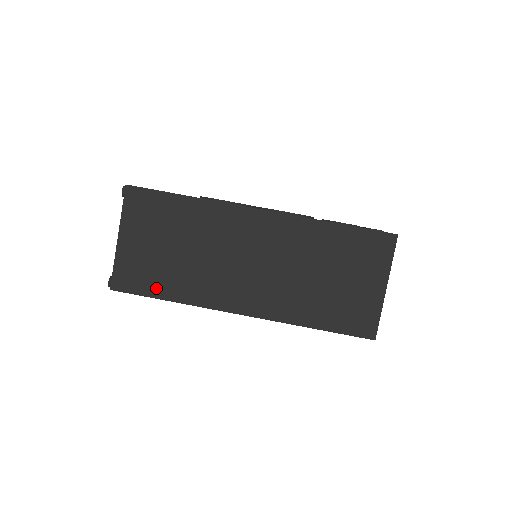
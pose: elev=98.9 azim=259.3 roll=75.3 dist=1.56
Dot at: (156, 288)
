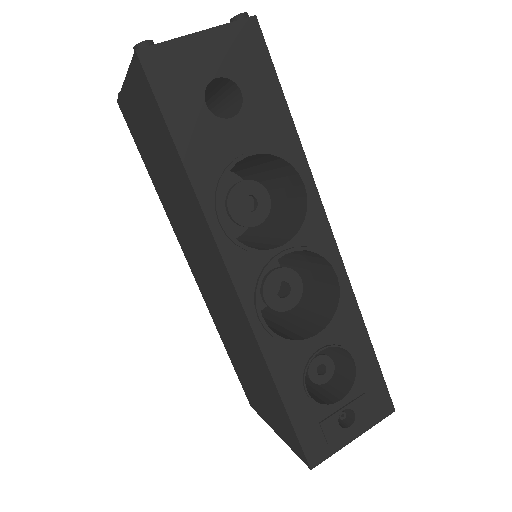
Dot at: (145, 159)
